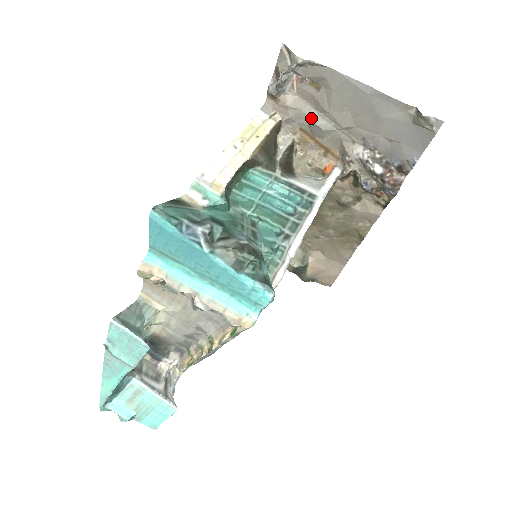
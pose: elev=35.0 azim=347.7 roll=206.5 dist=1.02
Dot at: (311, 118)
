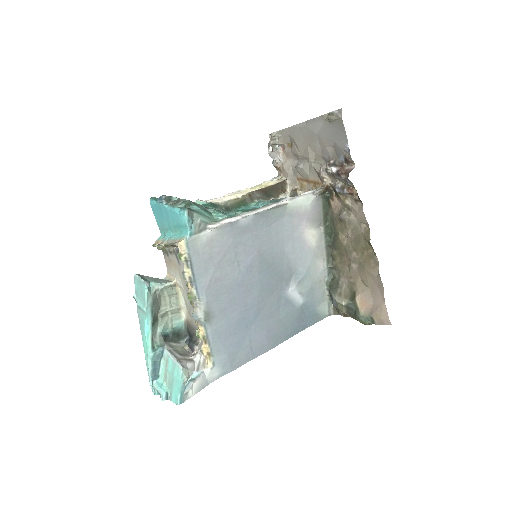
Dot at: (296, 166)
